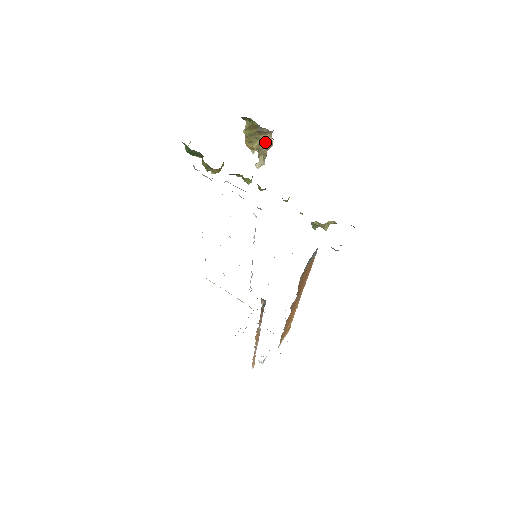
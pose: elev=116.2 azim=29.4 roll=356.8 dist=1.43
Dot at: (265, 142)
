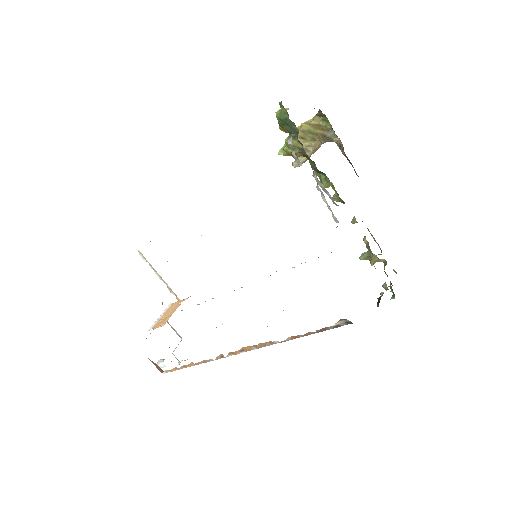
Dot at: (316, 146)
